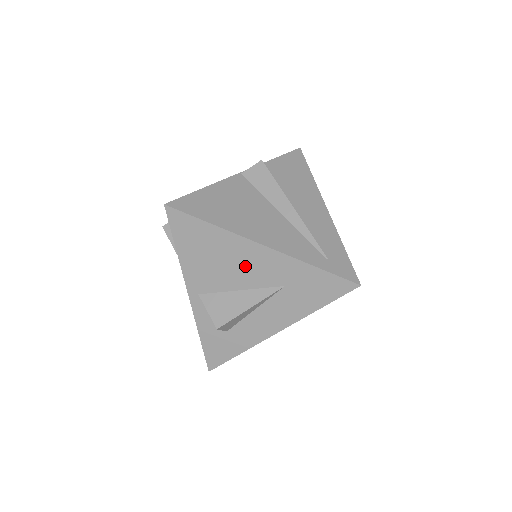
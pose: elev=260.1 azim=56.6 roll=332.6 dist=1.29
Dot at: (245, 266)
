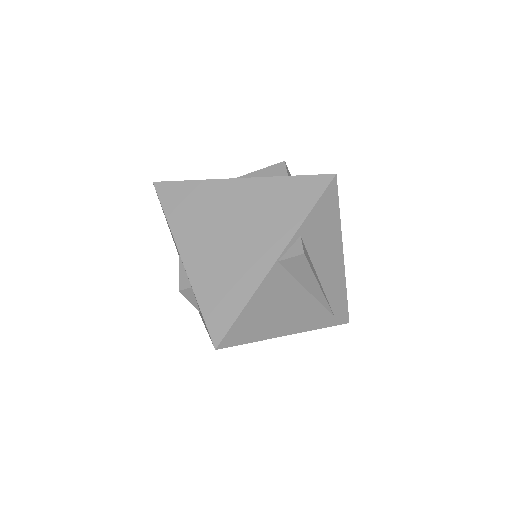
Dot at: occluded
